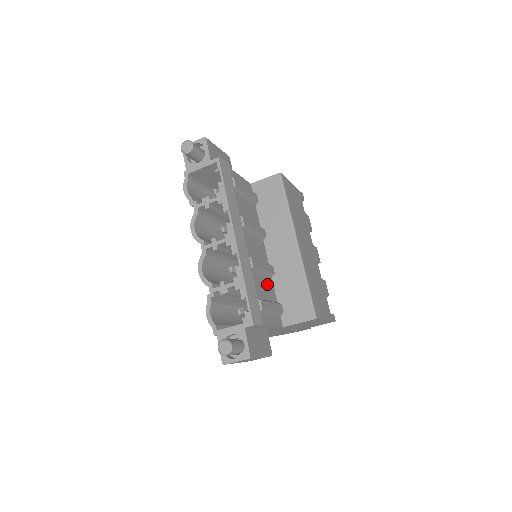
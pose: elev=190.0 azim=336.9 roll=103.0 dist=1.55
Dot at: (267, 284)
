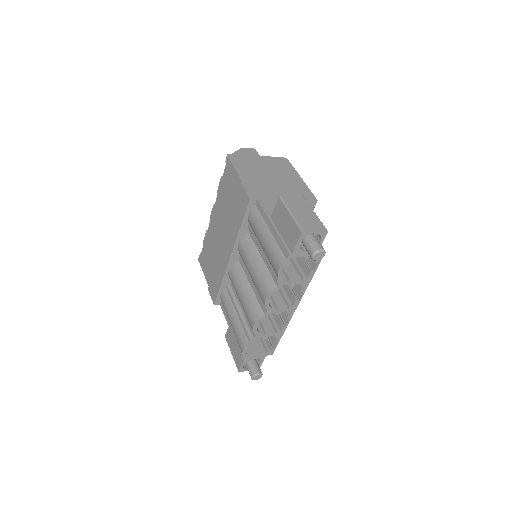
Dot at: occluded
